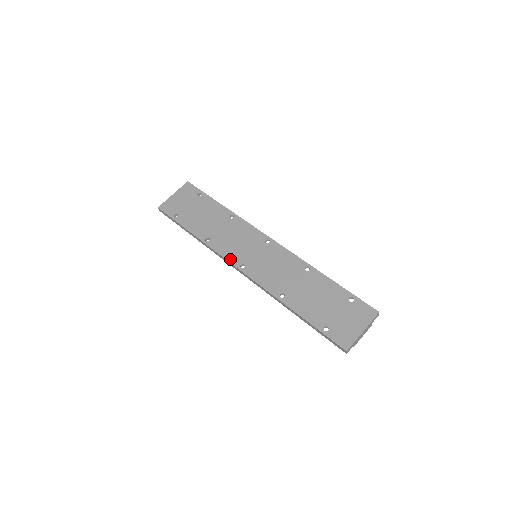
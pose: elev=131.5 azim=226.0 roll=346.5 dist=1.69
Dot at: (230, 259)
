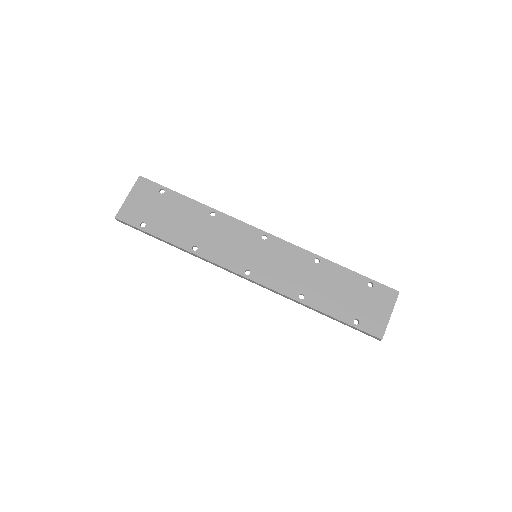
Dot at: (230, 267)
